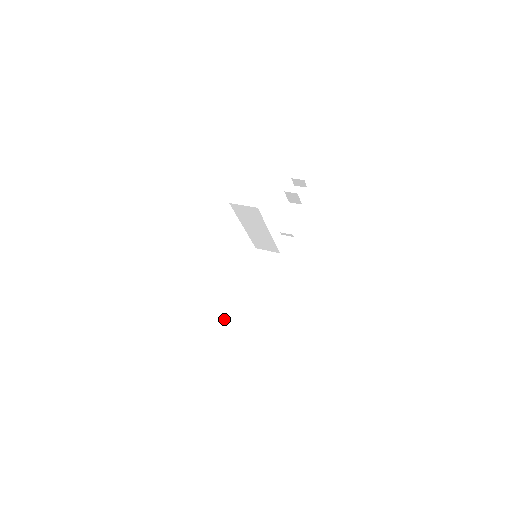
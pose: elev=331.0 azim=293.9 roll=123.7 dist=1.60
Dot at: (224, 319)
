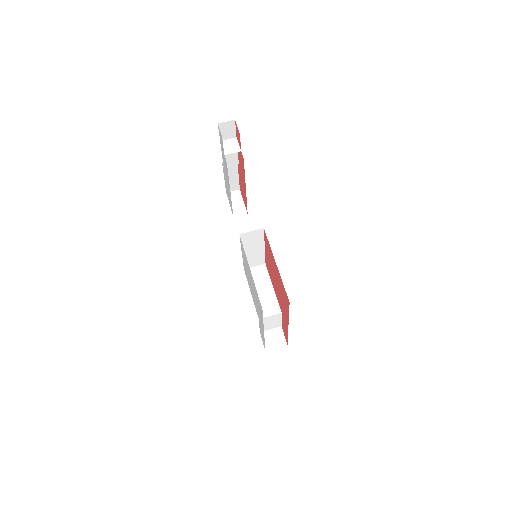
Dot at: (278, 321)
